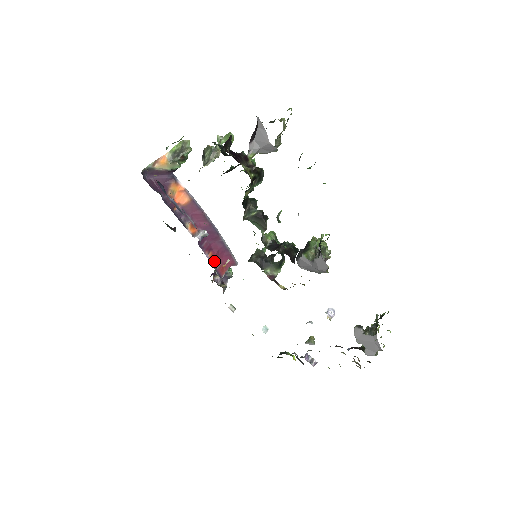
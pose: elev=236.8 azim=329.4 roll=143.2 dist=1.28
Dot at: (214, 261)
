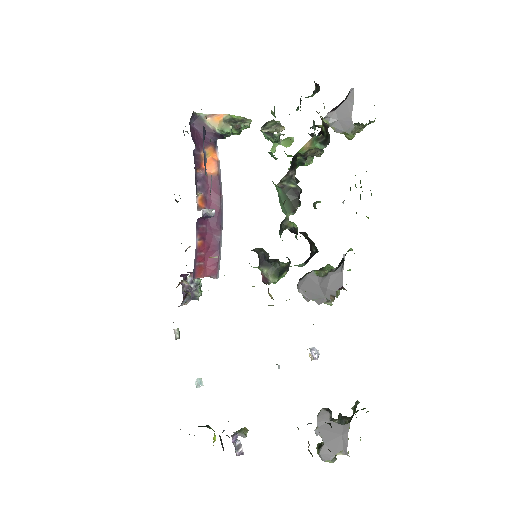
Dot at: (199, 253)
